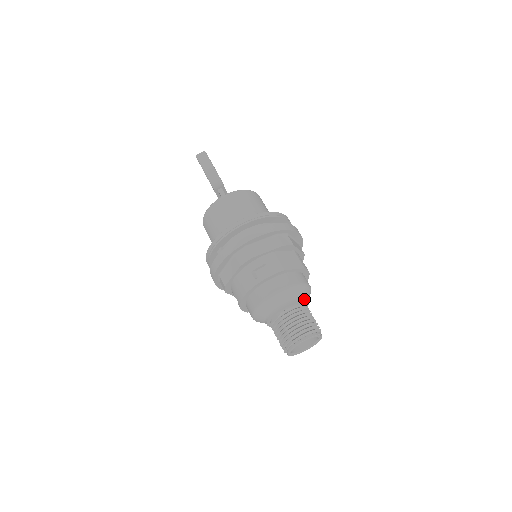
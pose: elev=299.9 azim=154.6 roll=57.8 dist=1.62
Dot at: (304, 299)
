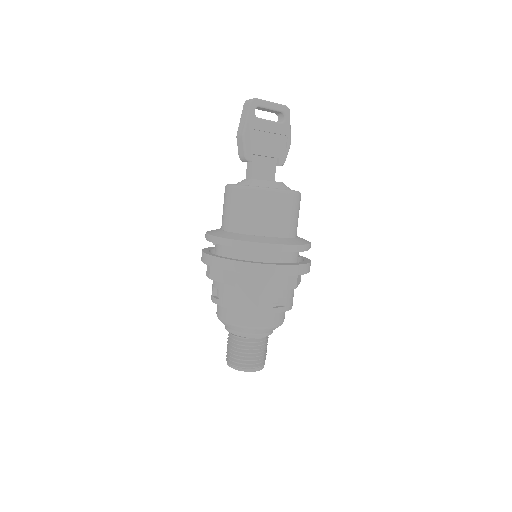
Dot at: (251, 335)
